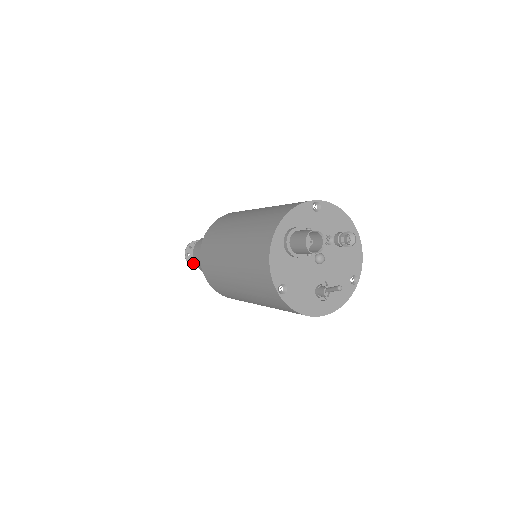
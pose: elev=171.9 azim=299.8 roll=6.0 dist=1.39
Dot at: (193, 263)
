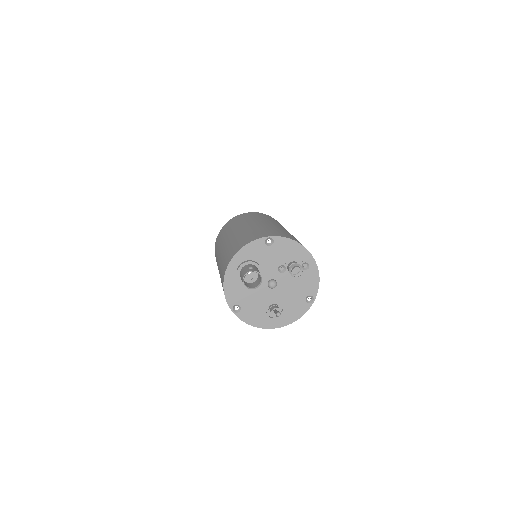
Dot at: occluded
